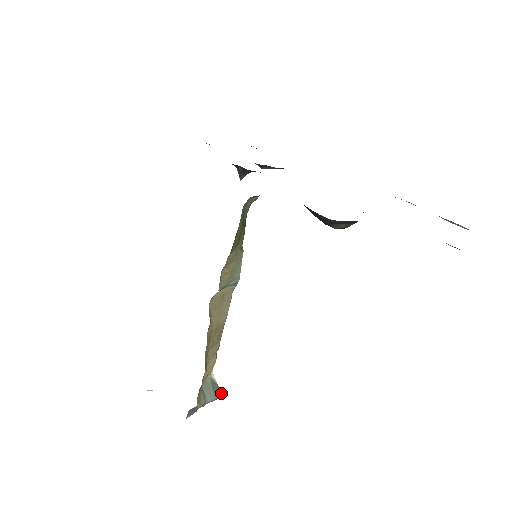
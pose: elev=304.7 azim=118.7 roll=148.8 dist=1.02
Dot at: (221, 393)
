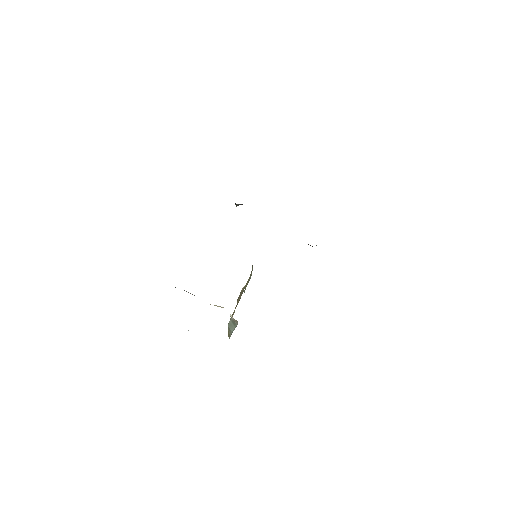
Dot at: (237, 323)
